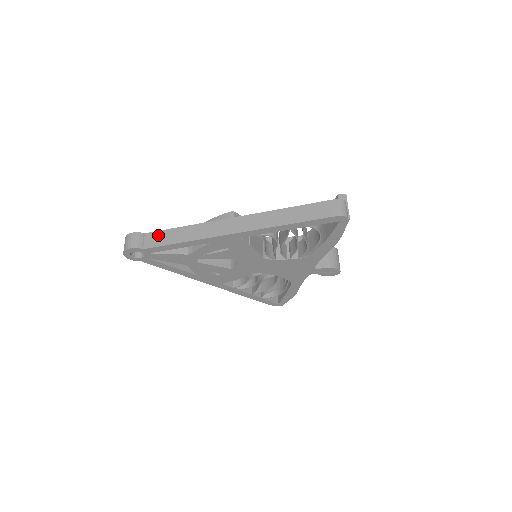
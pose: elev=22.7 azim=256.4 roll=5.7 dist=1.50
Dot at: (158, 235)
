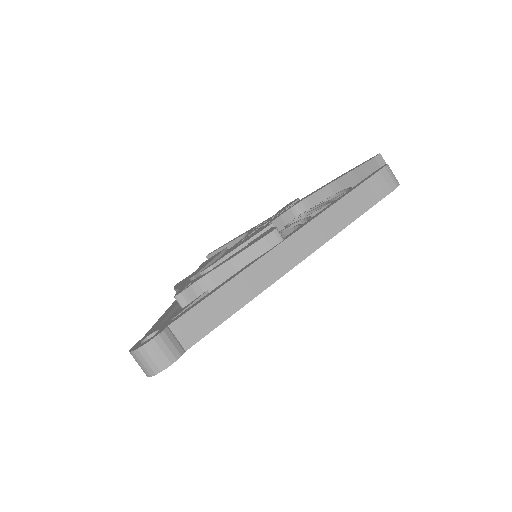
Dot at: (194, 317)
